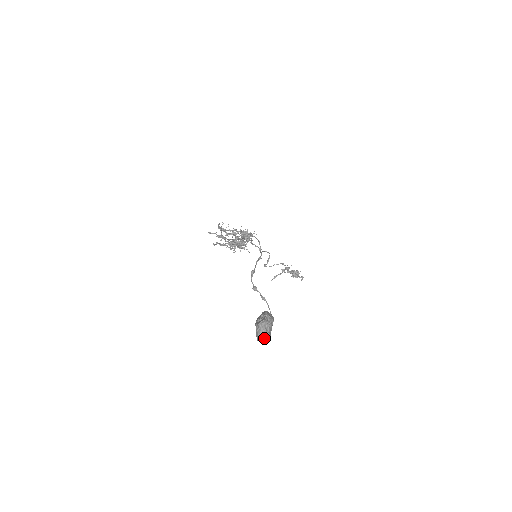
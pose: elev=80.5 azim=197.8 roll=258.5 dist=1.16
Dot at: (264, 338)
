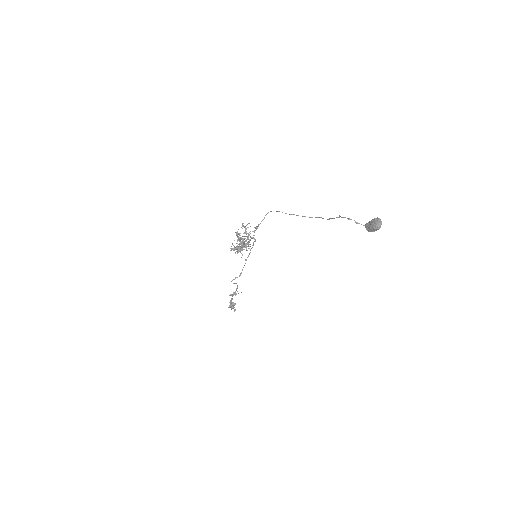
Dot at: occluded
